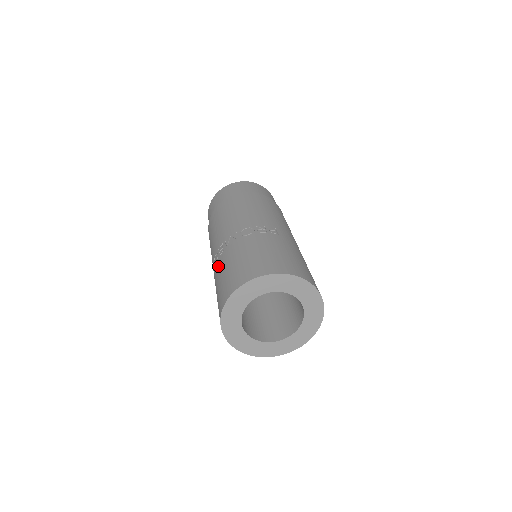
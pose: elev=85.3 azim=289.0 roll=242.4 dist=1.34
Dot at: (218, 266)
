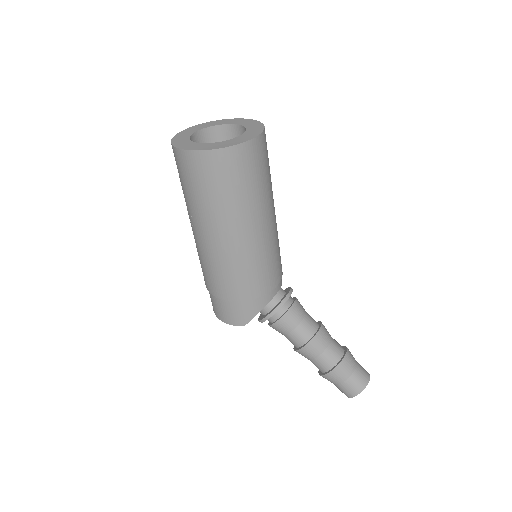
Dot at: occluded
